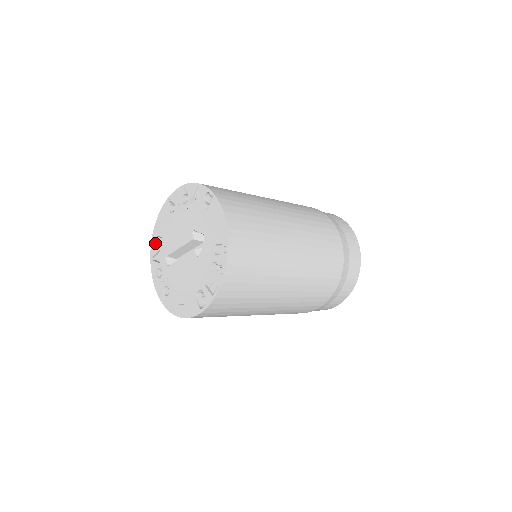
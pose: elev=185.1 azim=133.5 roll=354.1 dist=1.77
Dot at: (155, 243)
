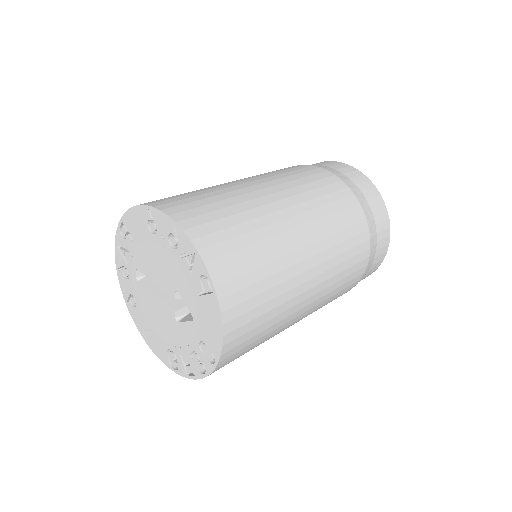
Dot at: occluded
